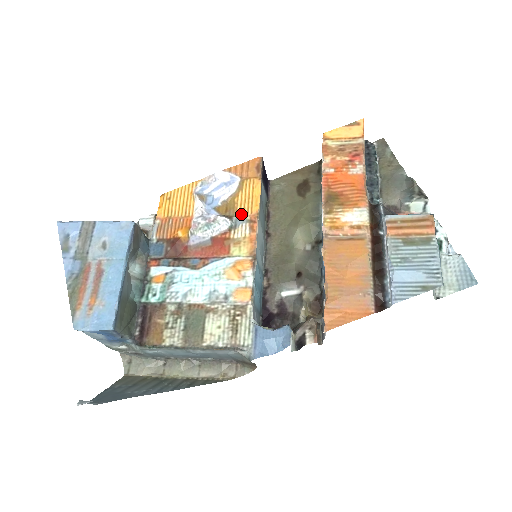
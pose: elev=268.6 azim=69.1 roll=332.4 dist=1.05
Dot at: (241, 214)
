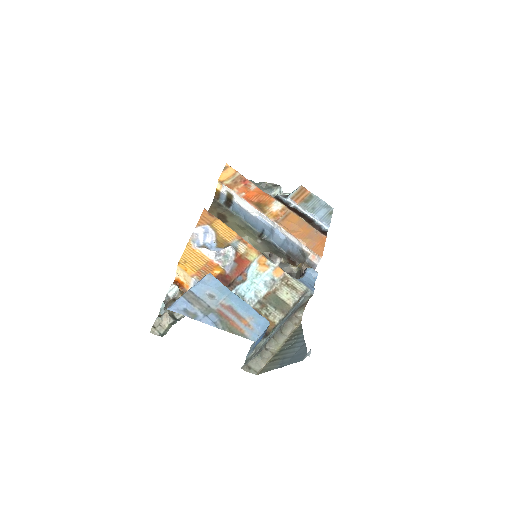
Dot at: (231, 241)
